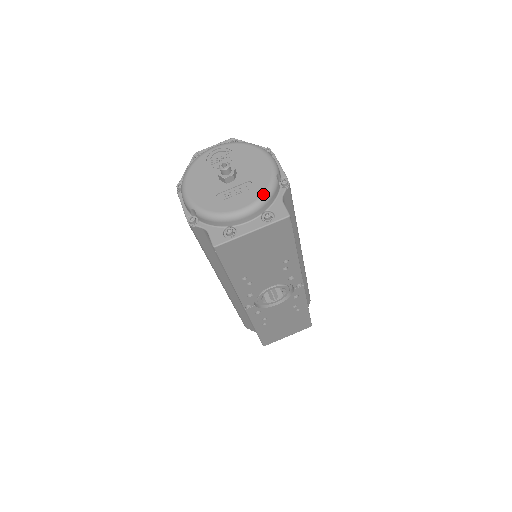
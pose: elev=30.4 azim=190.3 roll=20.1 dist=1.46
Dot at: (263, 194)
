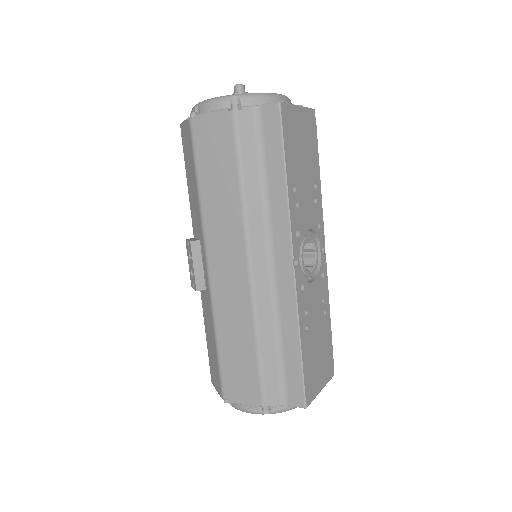
Dot at: occluded
